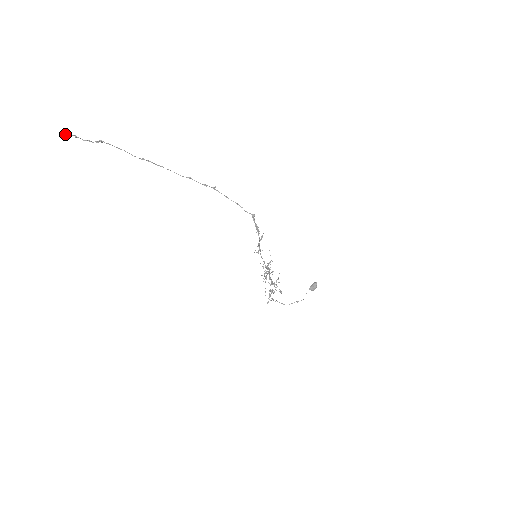
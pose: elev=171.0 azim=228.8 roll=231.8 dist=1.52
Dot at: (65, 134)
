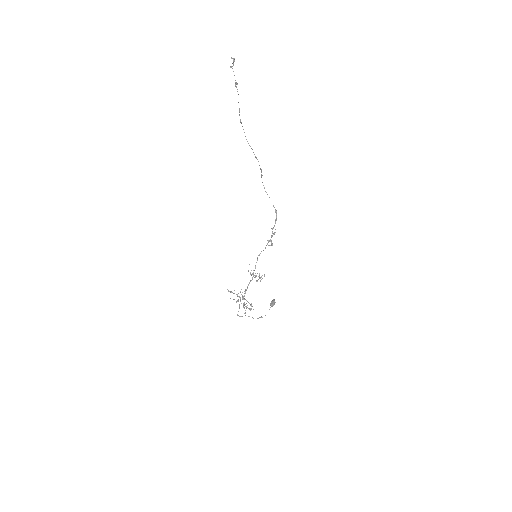
Dot at: (234, 58)
